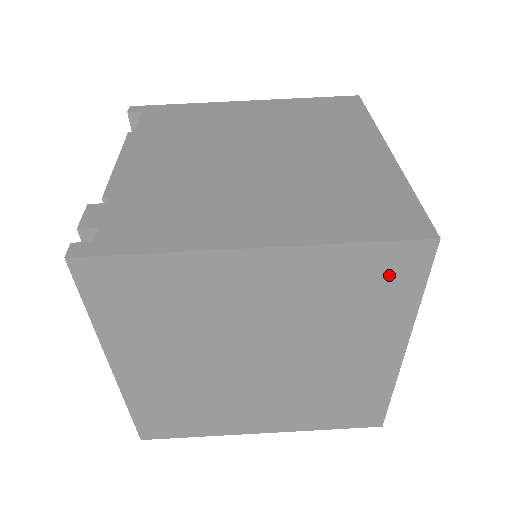
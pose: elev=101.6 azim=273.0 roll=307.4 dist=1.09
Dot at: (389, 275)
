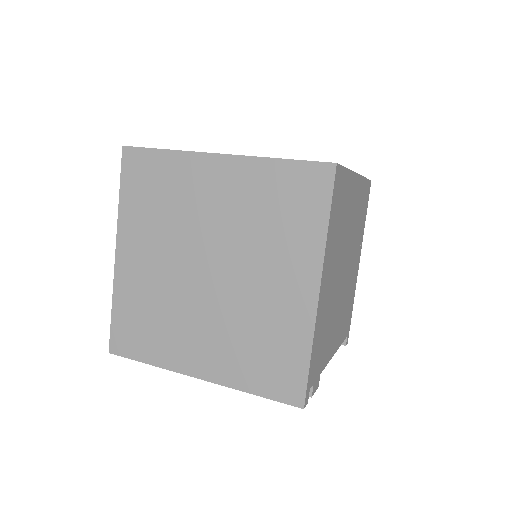
Dot at: (303, 193)
